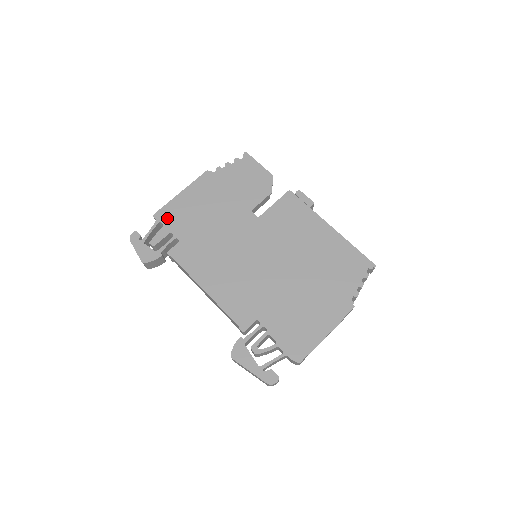
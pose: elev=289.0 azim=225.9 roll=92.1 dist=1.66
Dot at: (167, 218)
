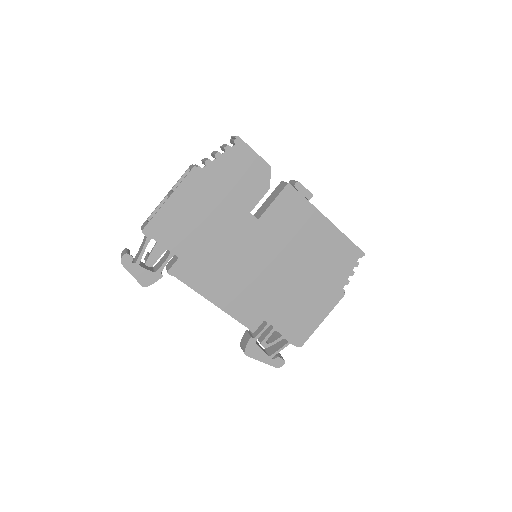
Dot at: (159, 233)
